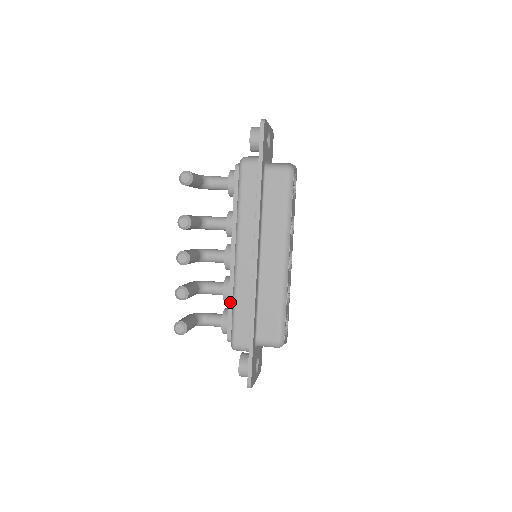
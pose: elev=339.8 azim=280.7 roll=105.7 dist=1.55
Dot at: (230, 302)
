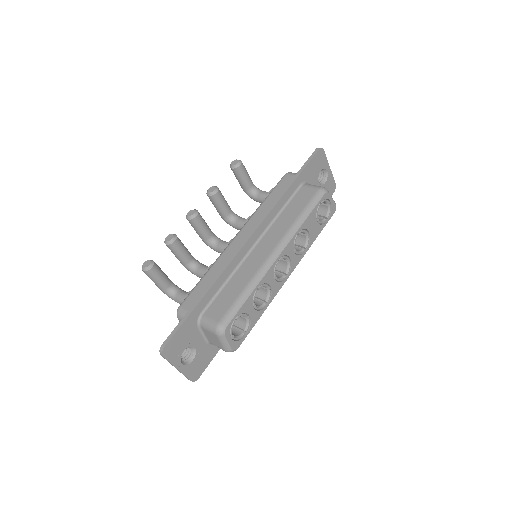
Dot at: occluded
